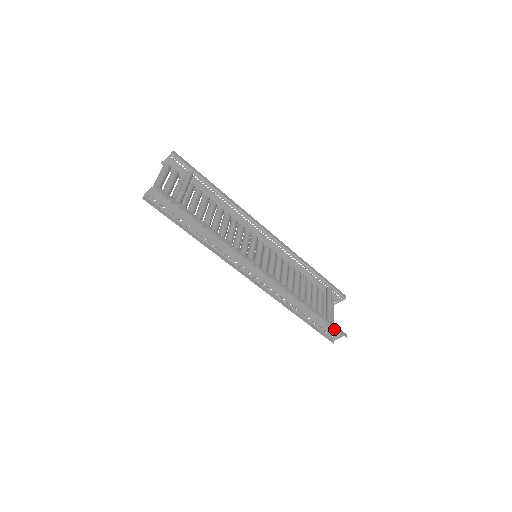
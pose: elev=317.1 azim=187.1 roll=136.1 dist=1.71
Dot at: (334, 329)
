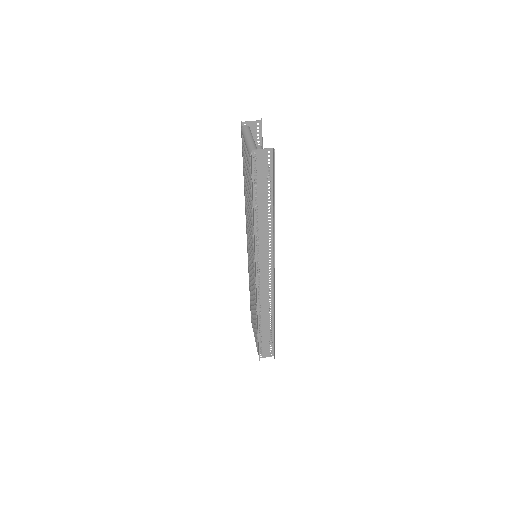
Dot at: (270, 348)
